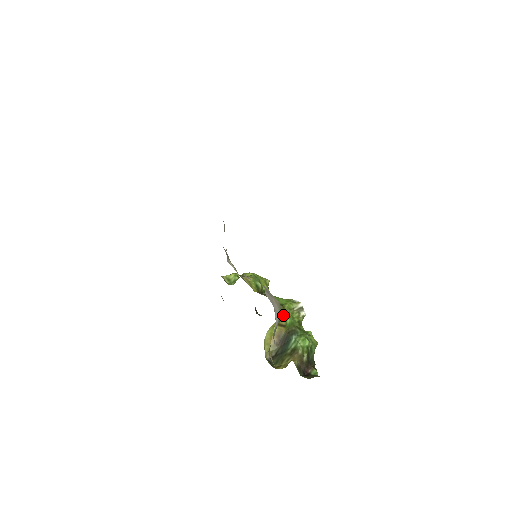
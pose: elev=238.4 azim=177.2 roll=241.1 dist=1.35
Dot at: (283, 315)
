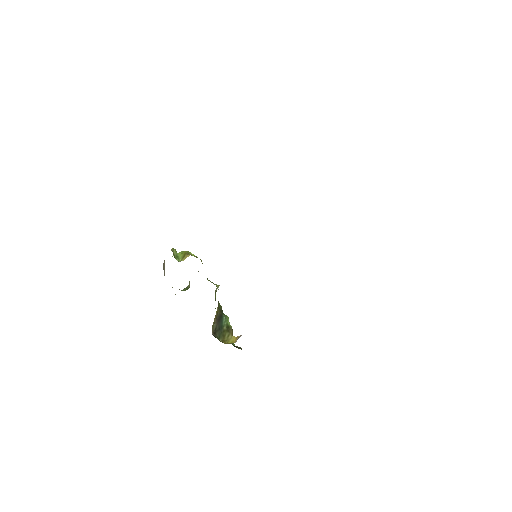
Dot at: occluded
